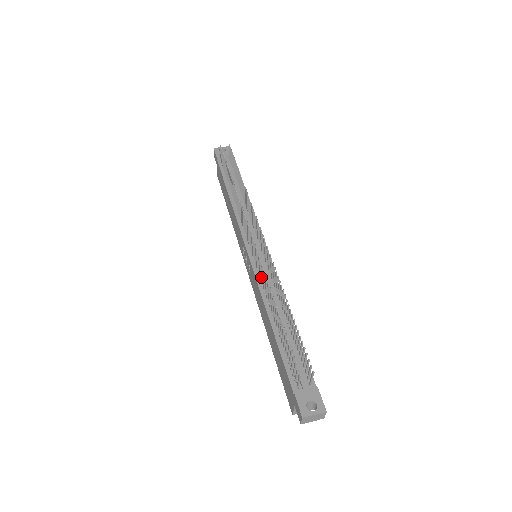
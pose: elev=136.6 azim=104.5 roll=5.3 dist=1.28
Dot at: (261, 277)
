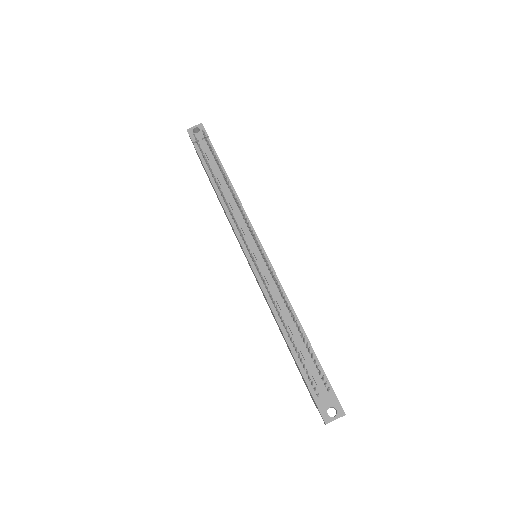
Dot at: (265, 287)
